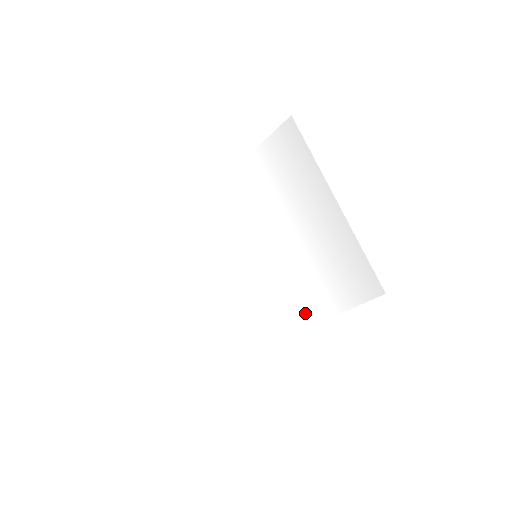
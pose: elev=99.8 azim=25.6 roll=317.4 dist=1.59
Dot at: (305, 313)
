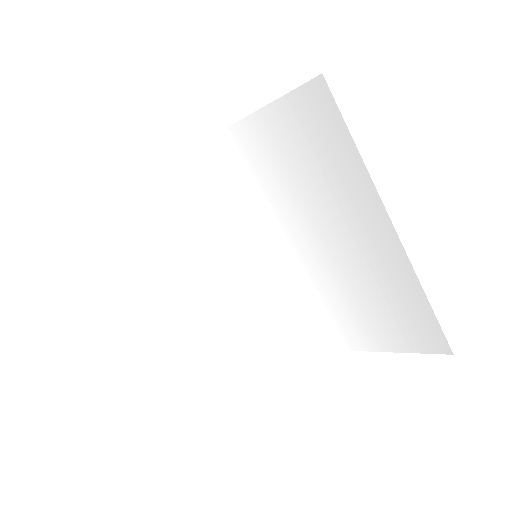
Dot at: (328, 336)
